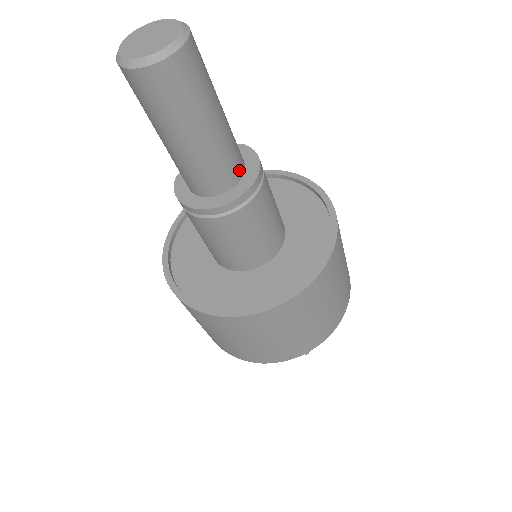
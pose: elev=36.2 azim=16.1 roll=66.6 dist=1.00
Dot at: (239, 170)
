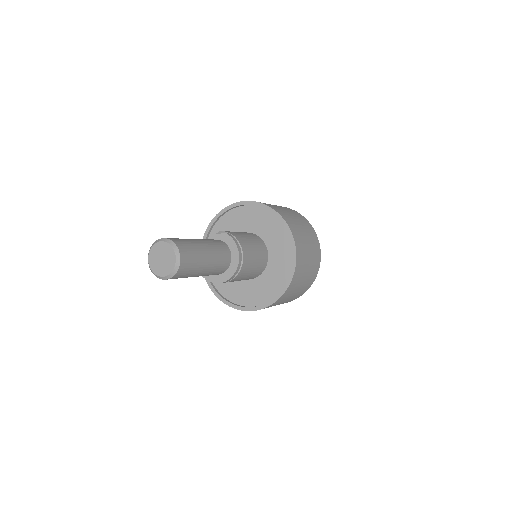
Dot at: (228, 261)
